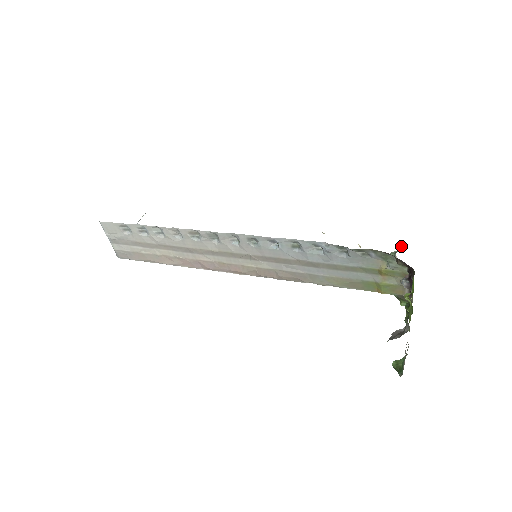
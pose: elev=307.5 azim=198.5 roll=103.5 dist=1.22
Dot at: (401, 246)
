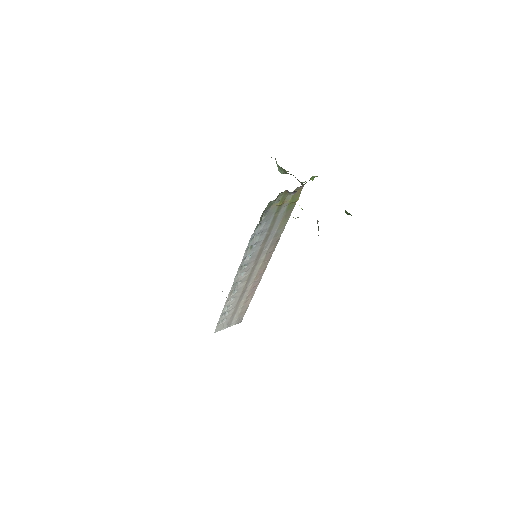
Dot at: occluded
